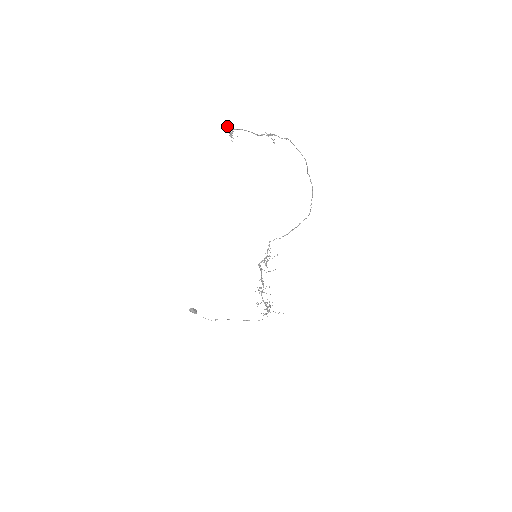
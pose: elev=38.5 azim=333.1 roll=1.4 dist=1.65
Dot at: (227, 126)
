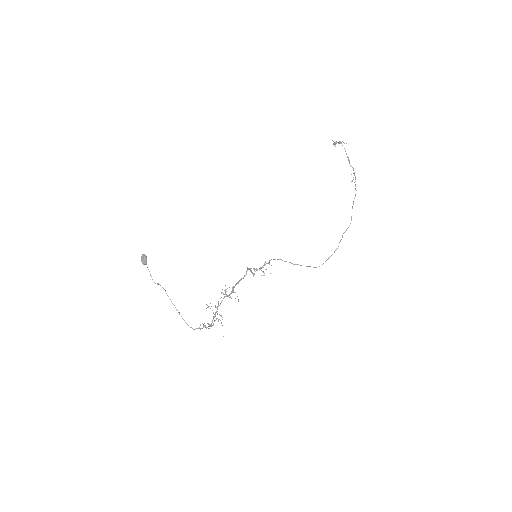
Dot at: (334, 143)
